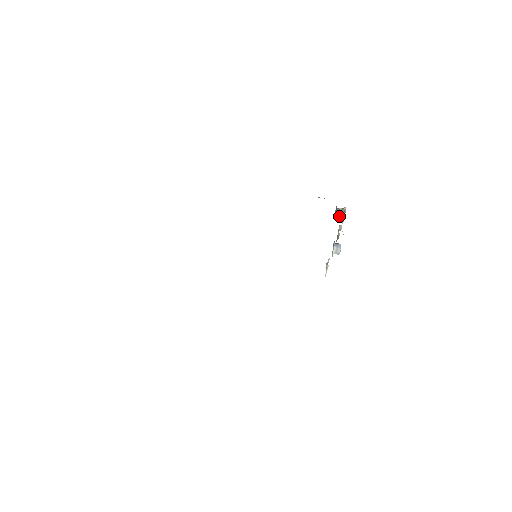
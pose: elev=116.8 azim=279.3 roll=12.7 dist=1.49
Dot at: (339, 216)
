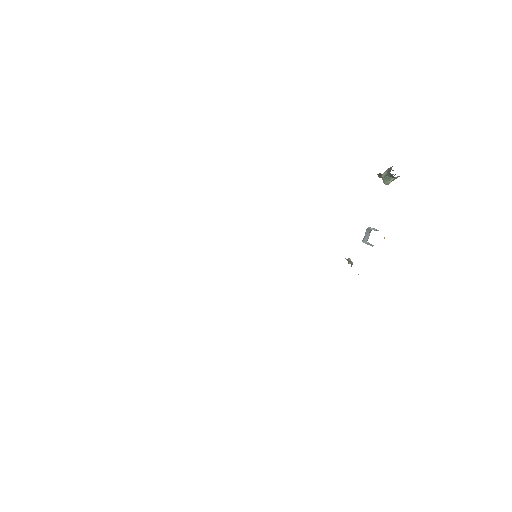
Dot at: (390, 180)
